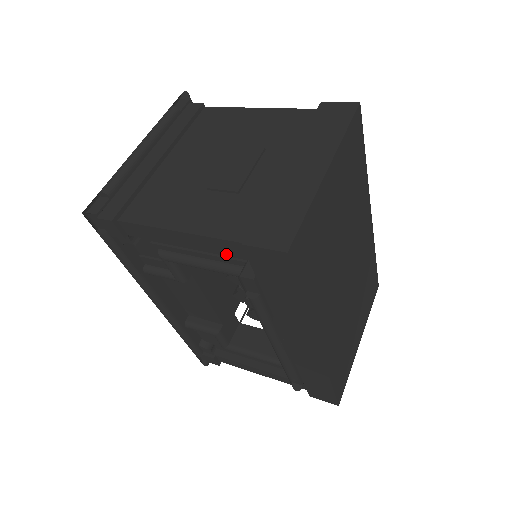
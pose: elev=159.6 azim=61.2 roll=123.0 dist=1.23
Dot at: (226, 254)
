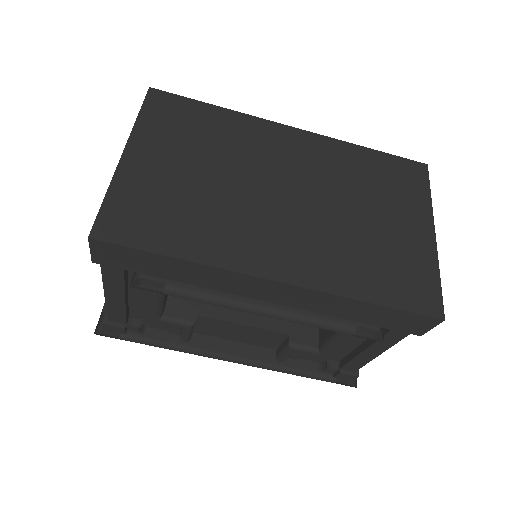
Dot at: (124, 278)
